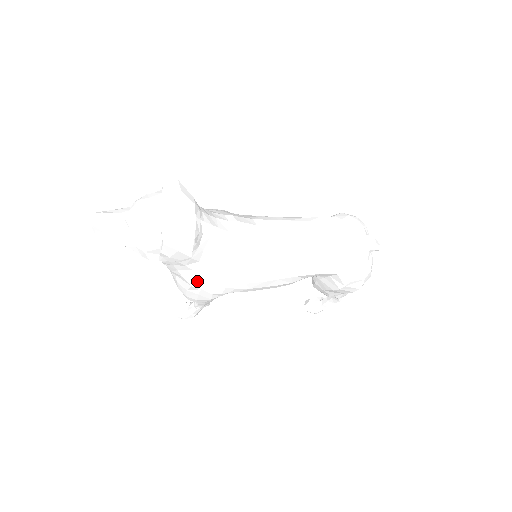
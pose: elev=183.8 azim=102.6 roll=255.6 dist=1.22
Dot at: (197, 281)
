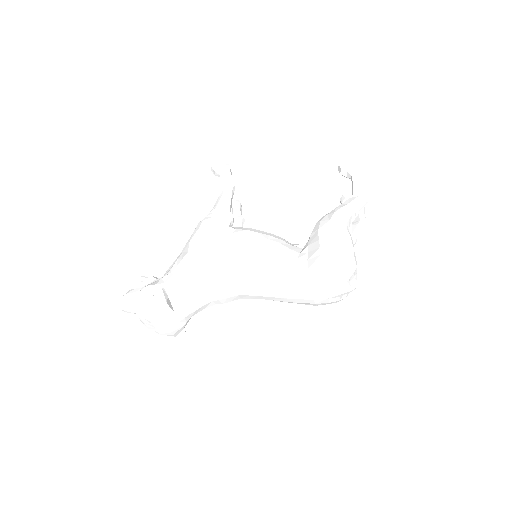
Dot at: occluded
